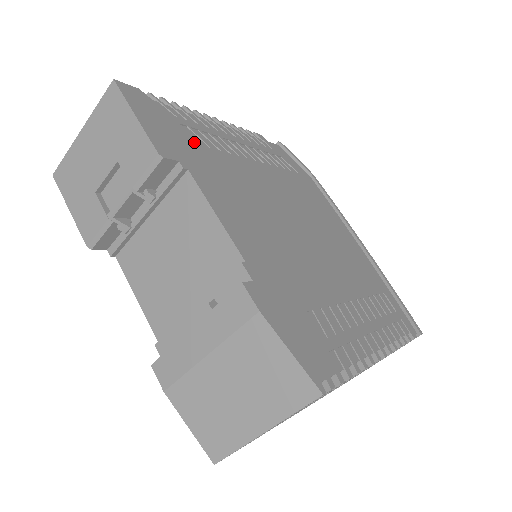
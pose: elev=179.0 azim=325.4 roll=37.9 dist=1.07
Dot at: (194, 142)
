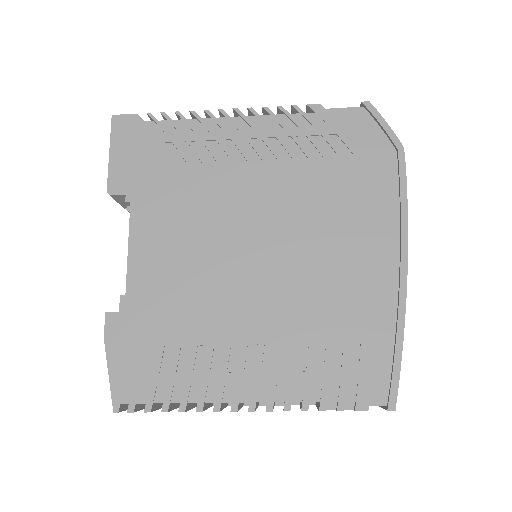
Dot at: (166, 163)
